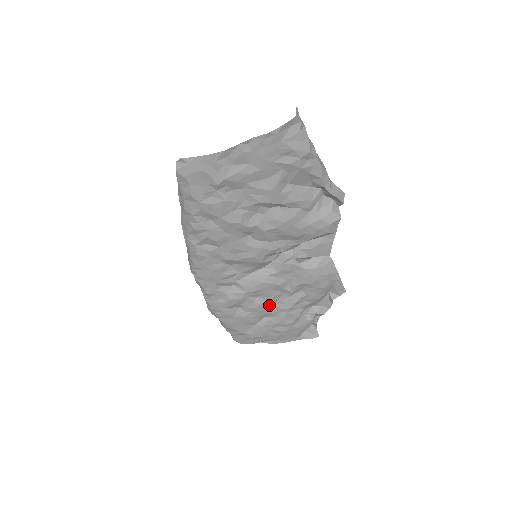
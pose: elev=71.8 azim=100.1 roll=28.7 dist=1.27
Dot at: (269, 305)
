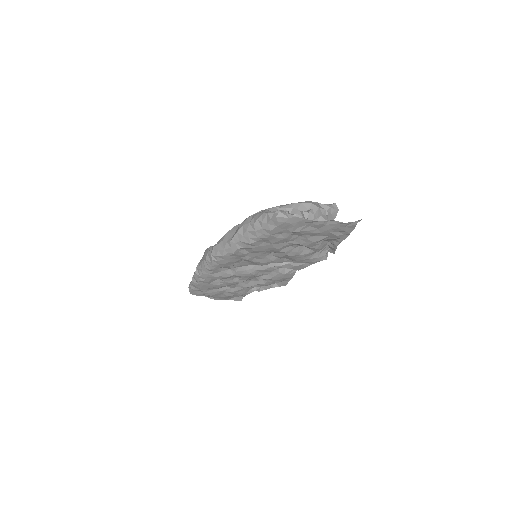
Dot at: occluded
